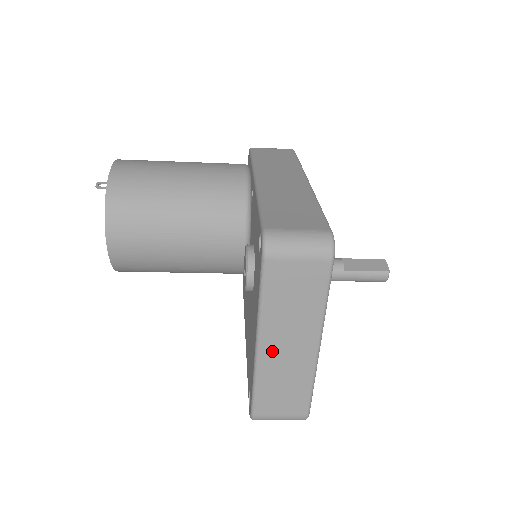
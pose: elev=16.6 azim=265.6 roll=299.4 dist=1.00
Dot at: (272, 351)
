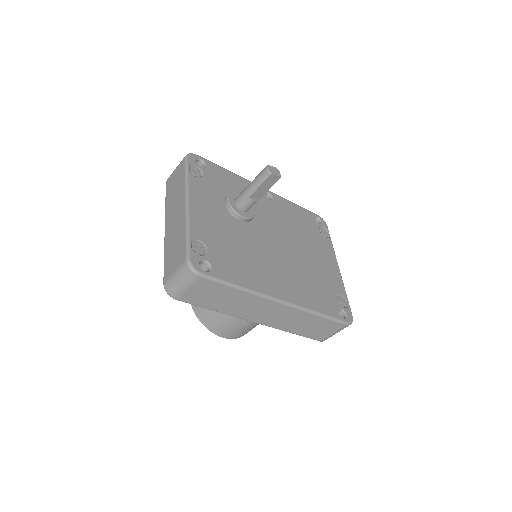
Dot at: (169, 226)
